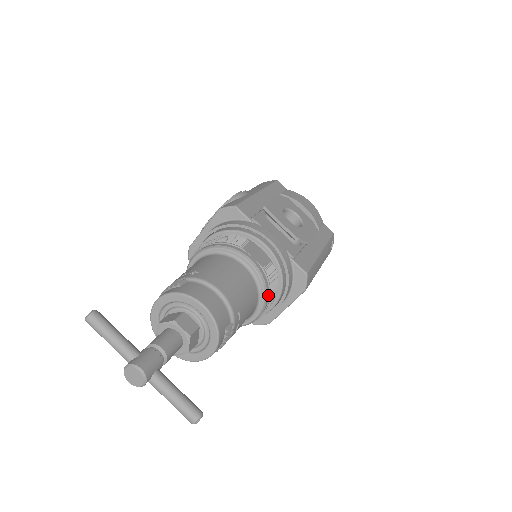
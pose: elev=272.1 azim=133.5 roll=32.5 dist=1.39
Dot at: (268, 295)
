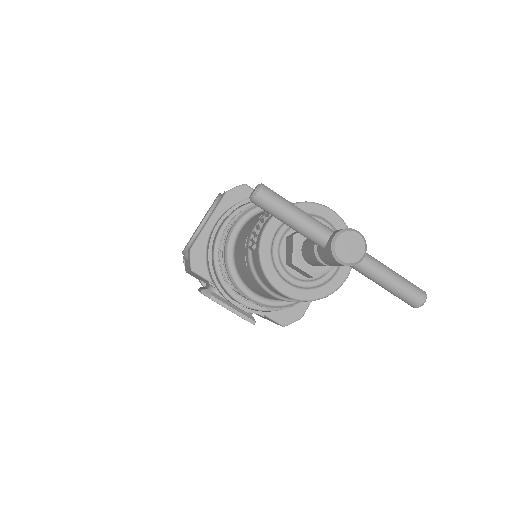
Dot at: occluded
